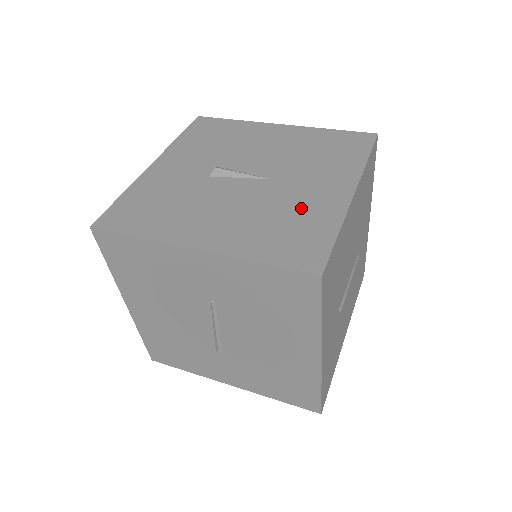
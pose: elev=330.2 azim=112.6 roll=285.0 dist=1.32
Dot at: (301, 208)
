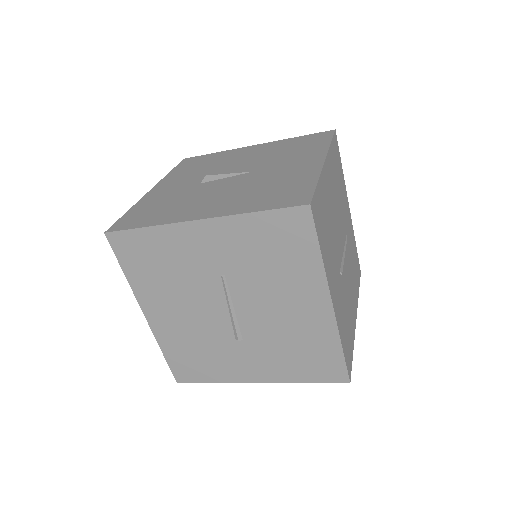
Dot at: (283, 178)
